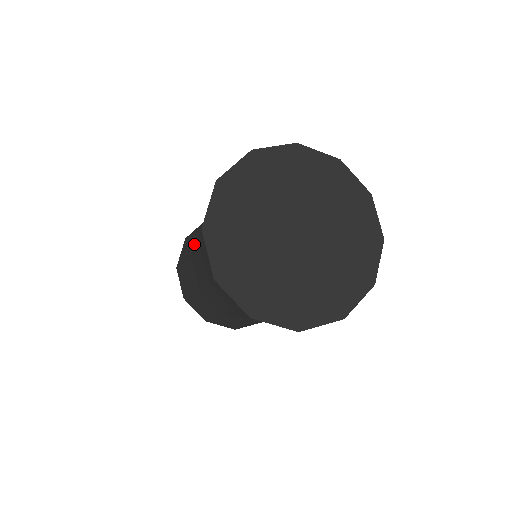
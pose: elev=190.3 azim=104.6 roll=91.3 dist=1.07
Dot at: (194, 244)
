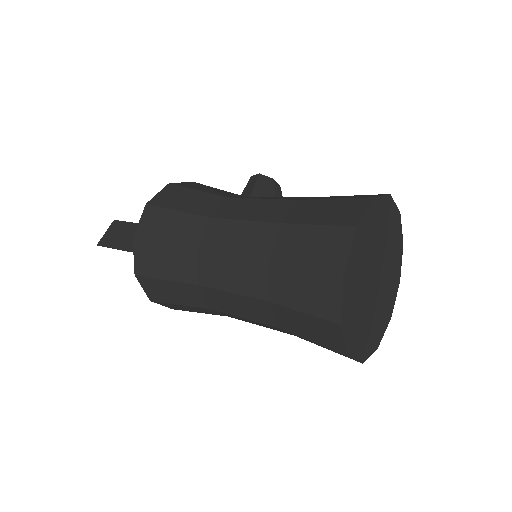
Dot at: (212, 204)
